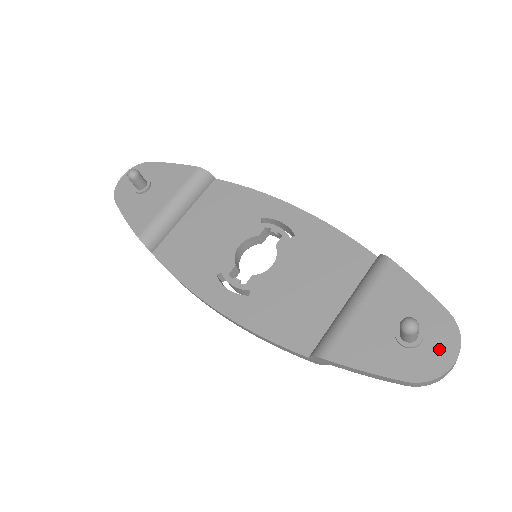
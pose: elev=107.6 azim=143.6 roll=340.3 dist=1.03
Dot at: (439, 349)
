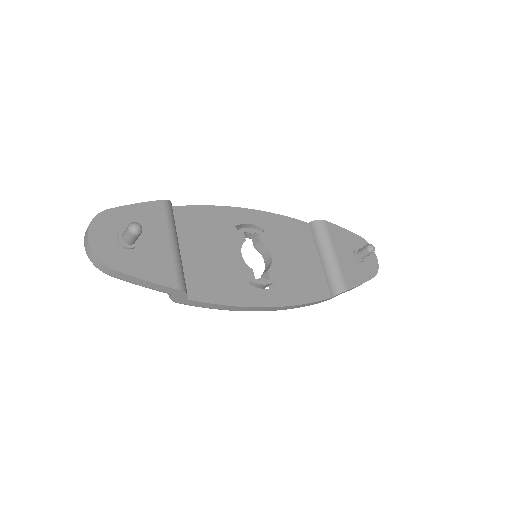
Dot at: (370, 255)
